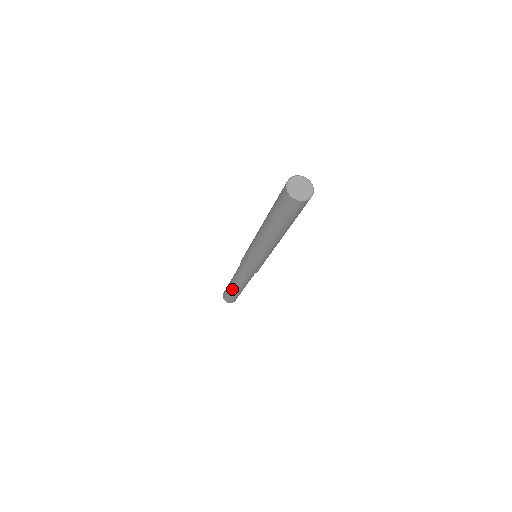
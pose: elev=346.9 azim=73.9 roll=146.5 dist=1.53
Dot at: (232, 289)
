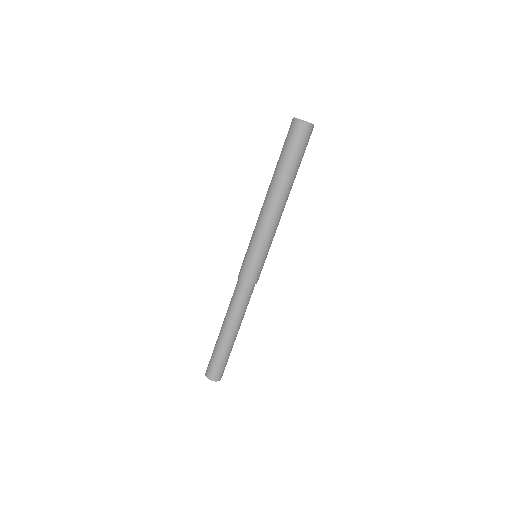
Dot at: (222, 337)
